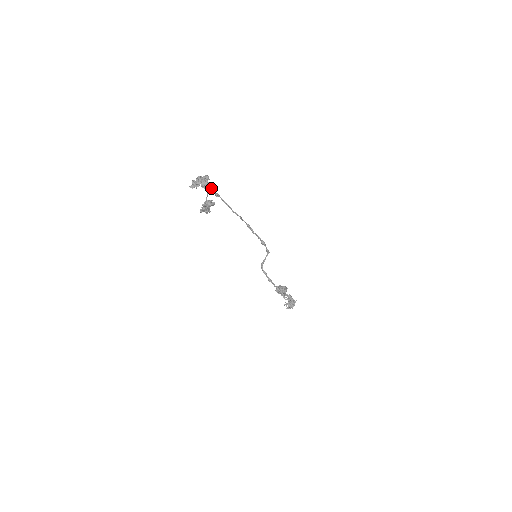
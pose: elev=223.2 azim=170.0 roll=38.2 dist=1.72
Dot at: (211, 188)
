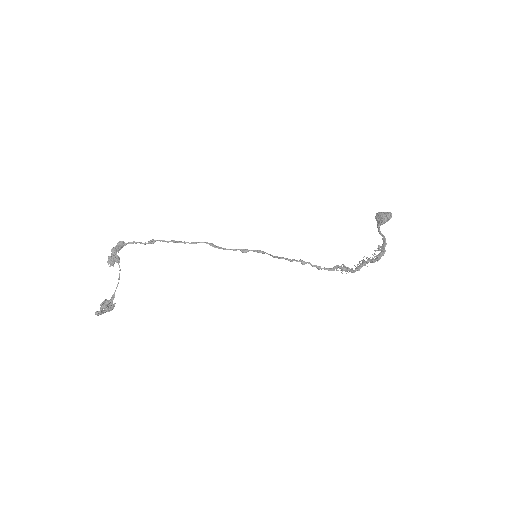
Dot at: occluded
